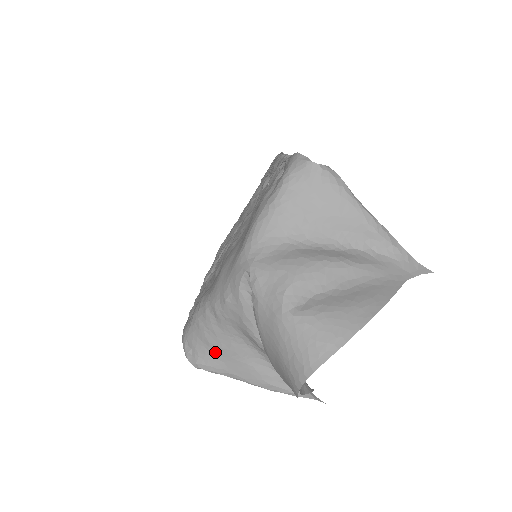
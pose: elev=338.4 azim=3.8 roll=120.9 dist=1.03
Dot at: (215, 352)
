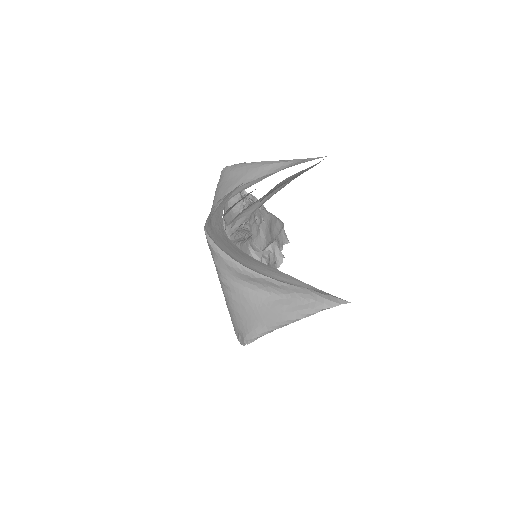
Dot at: (245, 316)
